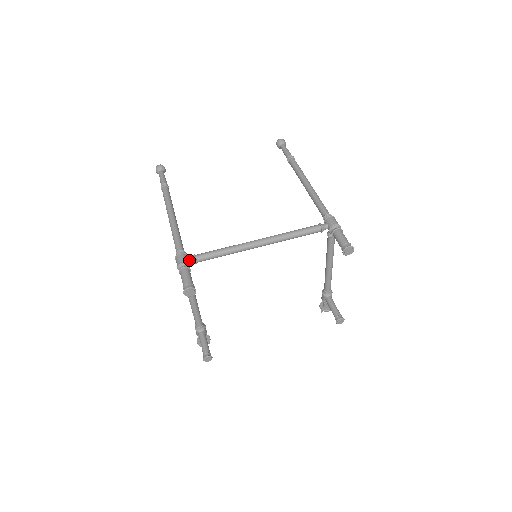
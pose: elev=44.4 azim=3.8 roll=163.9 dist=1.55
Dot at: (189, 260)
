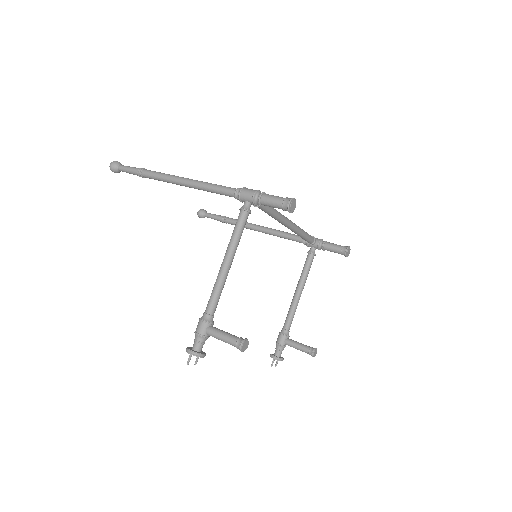
Dot at: occluded
